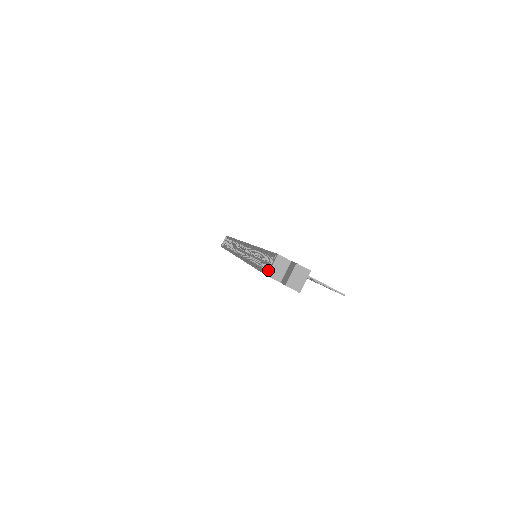
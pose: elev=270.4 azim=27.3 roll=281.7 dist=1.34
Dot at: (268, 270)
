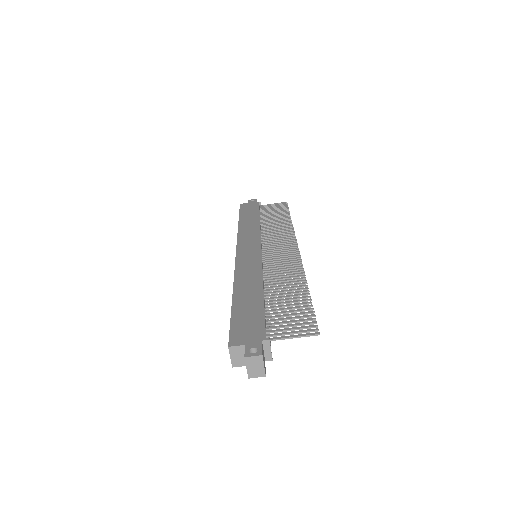
Dot at: (231, 360)
